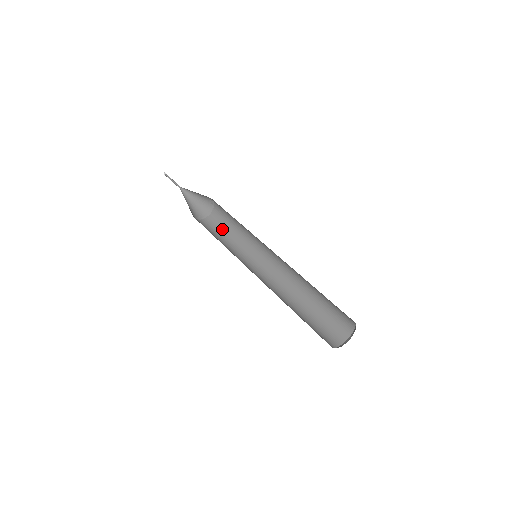
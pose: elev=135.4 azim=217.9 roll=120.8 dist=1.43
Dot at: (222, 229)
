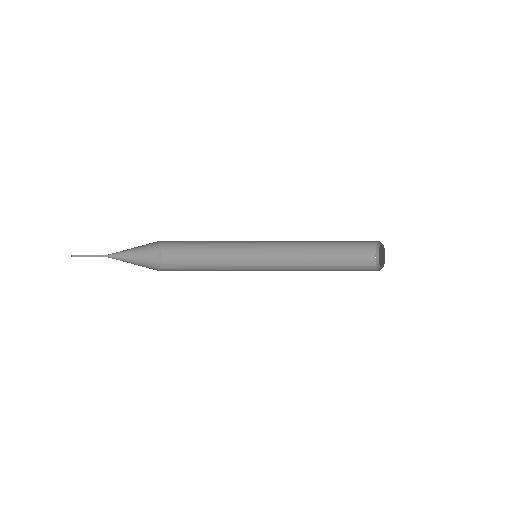
Dot at: (188, 269)
